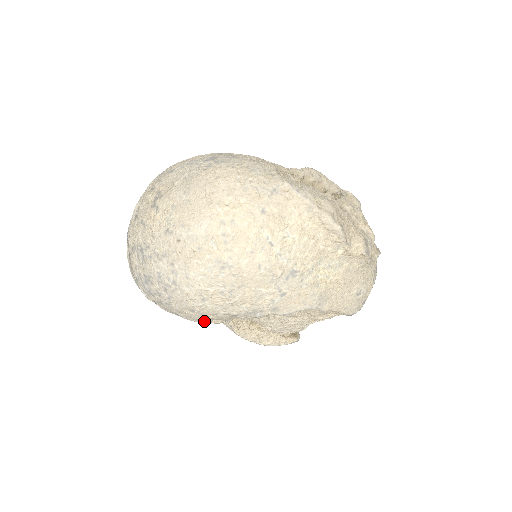
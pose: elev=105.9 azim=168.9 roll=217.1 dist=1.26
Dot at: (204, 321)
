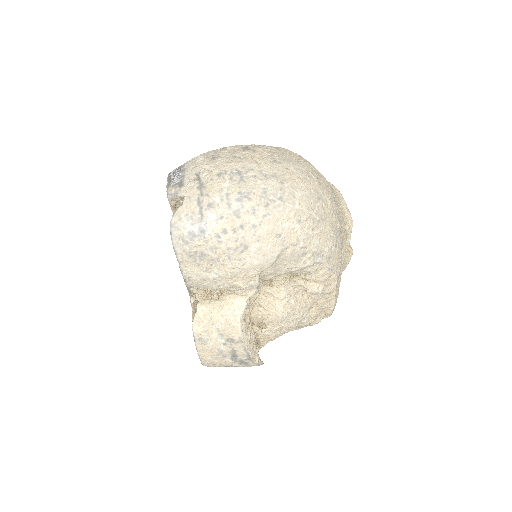
Dot at: (269, 261)
